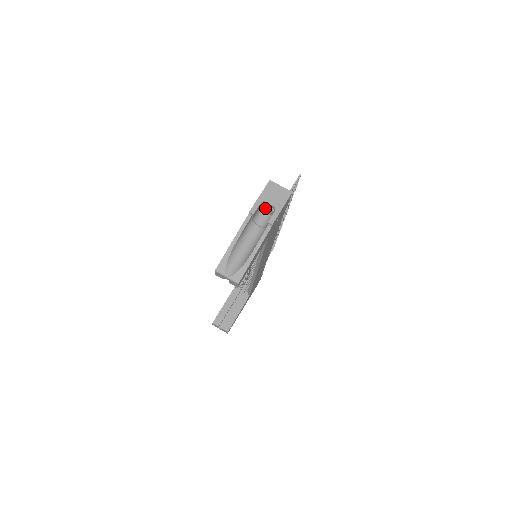
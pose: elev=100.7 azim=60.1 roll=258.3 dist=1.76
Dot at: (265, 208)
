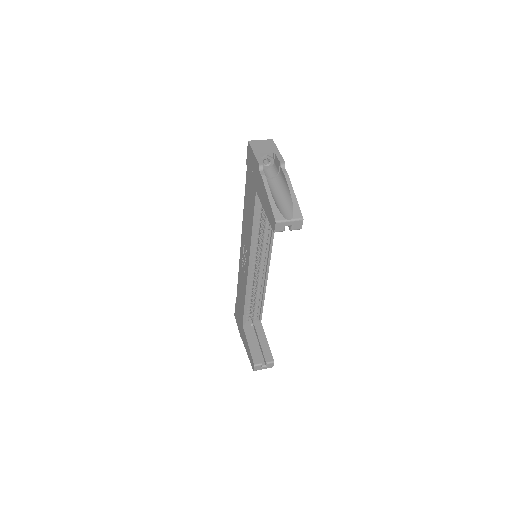
Dot at: occluded
